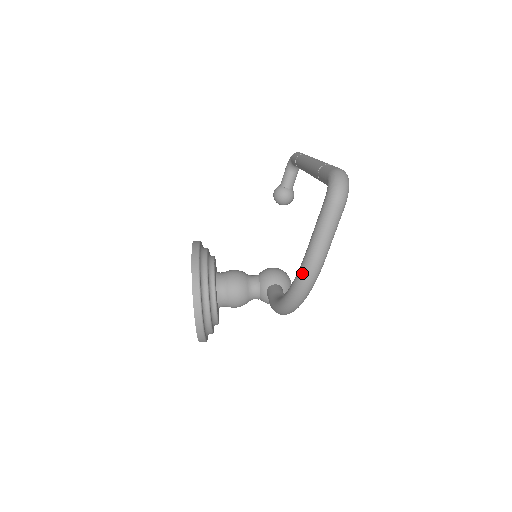
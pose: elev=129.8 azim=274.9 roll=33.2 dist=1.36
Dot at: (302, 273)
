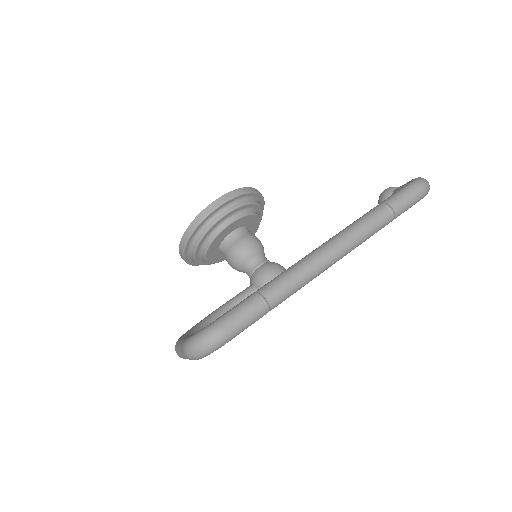
Dot at: occluded
